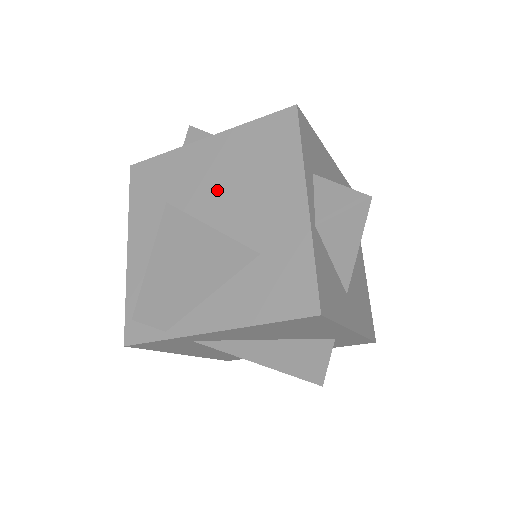
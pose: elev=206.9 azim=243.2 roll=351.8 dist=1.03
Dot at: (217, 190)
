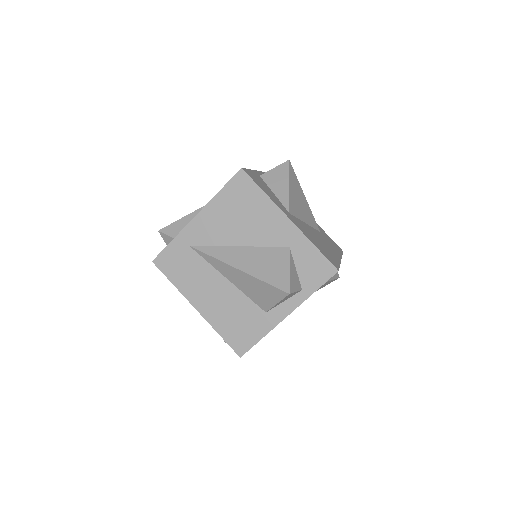
Dot at: occluded
